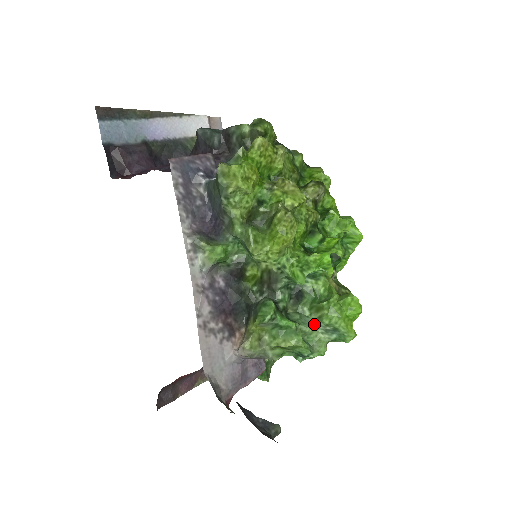
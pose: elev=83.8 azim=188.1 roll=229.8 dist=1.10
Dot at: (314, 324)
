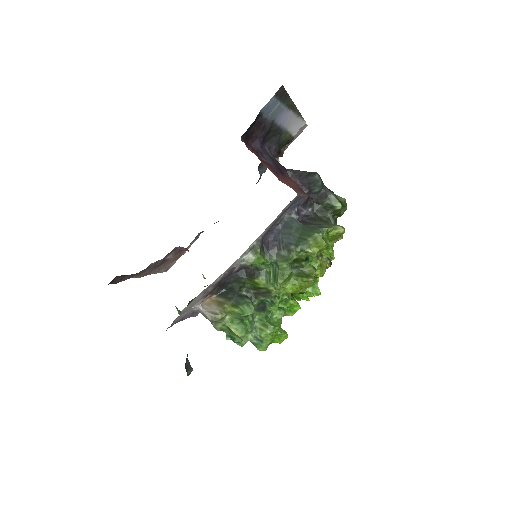
Dot at: (254, 329)
